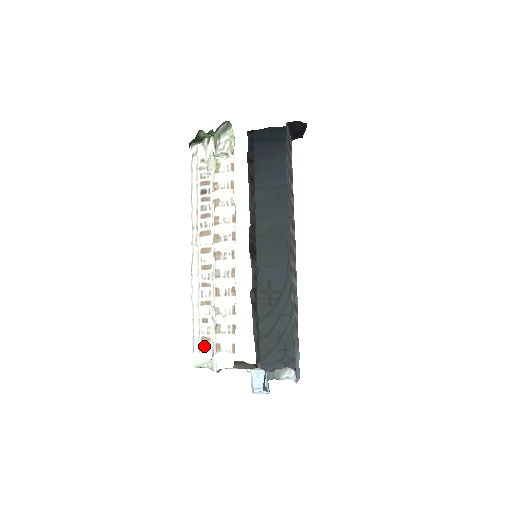
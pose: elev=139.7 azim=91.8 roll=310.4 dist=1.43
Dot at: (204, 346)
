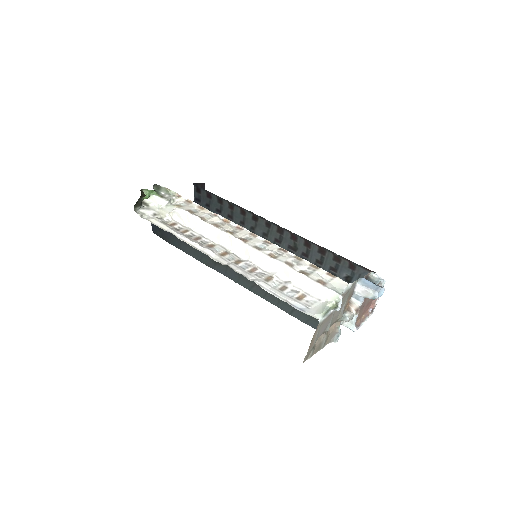
Dot at: (306, 302)
